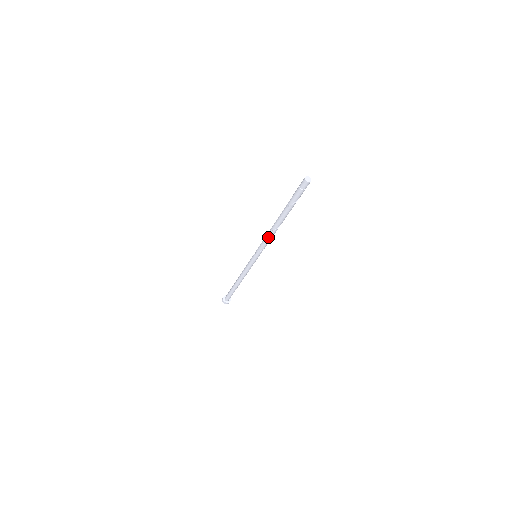
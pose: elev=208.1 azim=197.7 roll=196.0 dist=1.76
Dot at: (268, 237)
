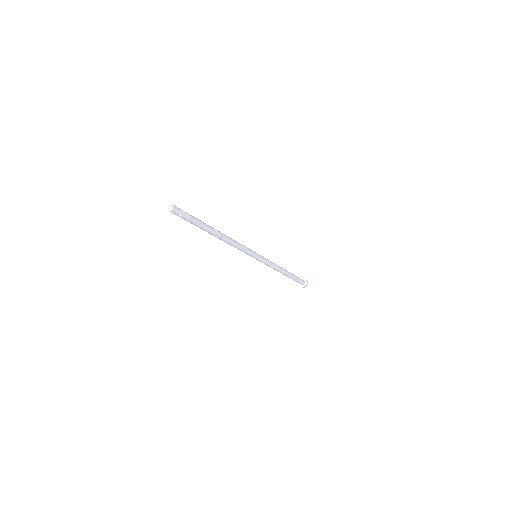
Dot at: (231, 245)
